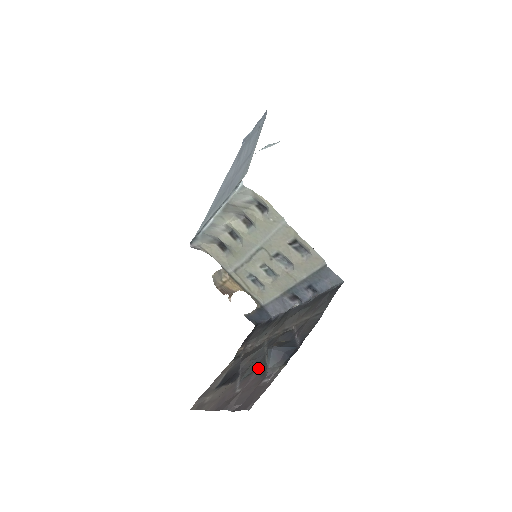
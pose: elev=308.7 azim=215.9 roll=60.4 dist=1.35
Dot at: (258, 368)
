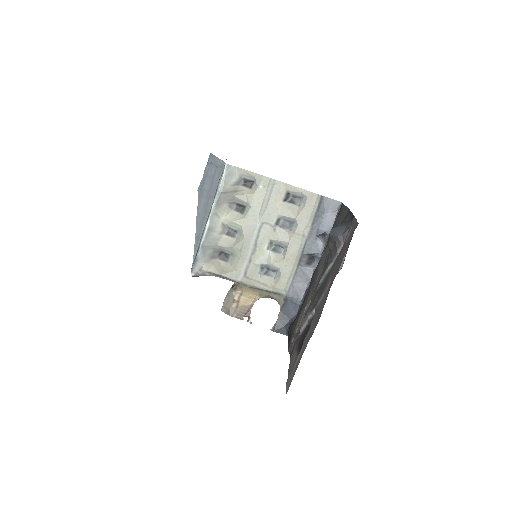
Dot at: (329, 273)
